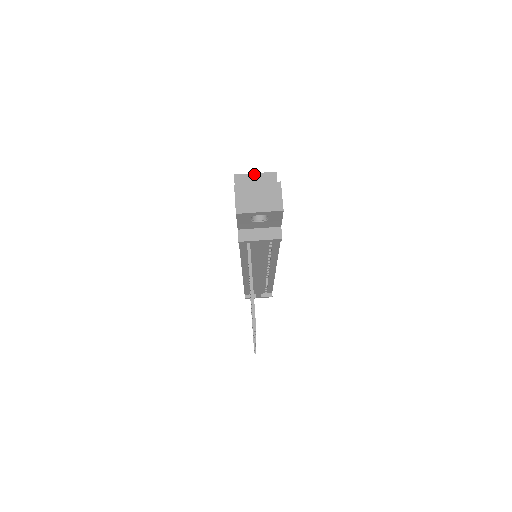
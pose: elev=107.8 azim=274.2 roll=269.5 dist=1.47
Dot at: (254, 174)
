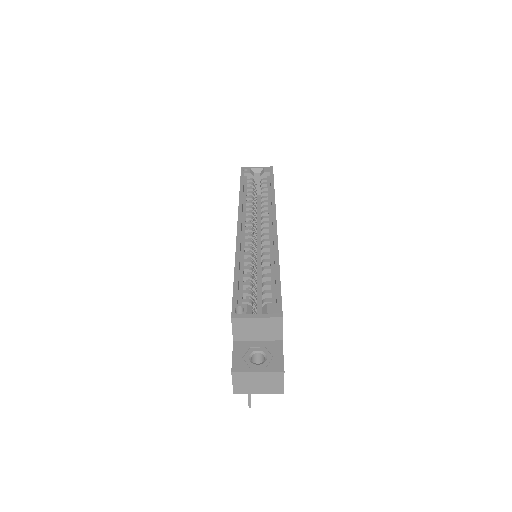
Dot at: (255, 319)
